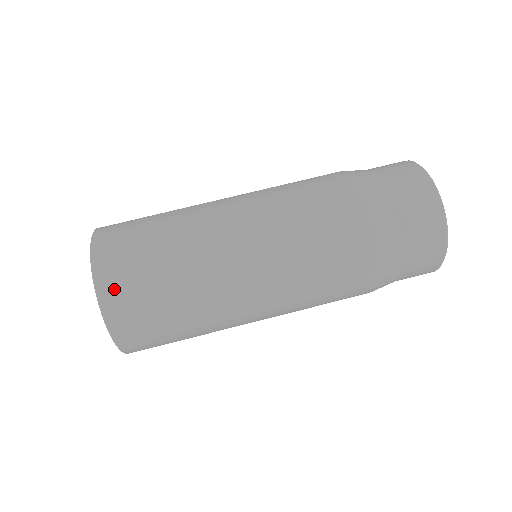
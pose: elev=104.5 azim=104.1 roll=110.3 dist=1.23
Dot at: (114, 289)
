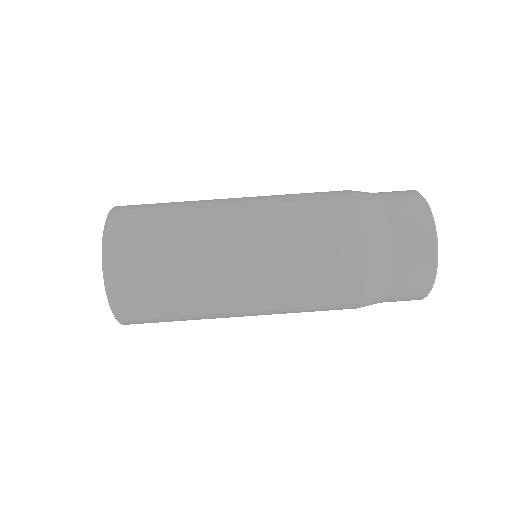
Dot at: (119, 250)
